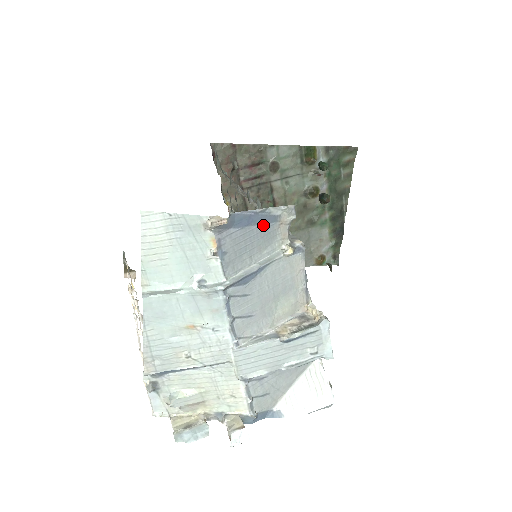
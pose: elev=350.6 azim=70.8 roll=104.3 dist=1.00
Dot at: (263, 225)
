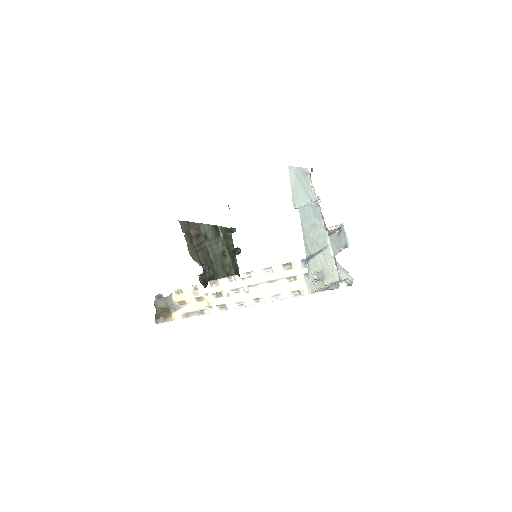
Dot at: occluded
